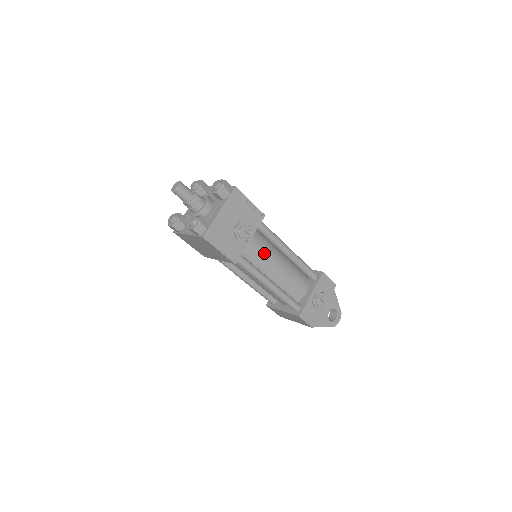
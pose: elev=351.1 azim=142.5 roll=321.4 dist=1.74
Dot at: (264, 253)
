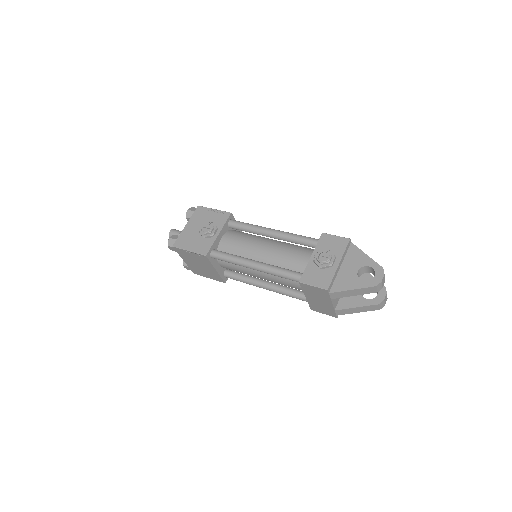
Dot at: (244, 242)
